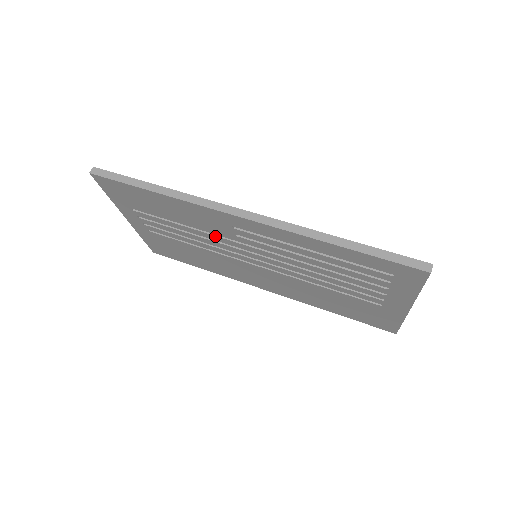
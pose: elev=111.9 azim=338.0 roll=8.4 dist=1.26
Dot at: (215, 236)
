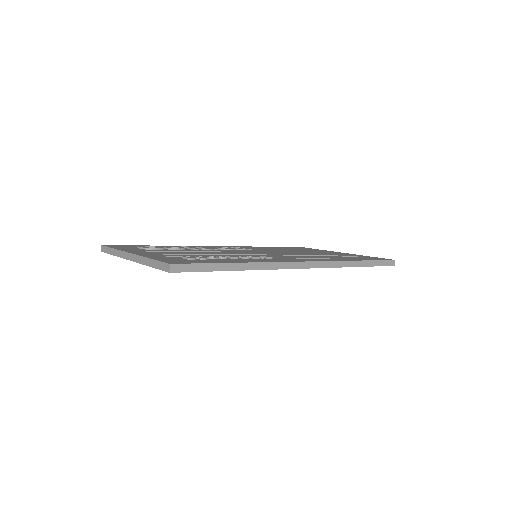
Dot at: occluded
